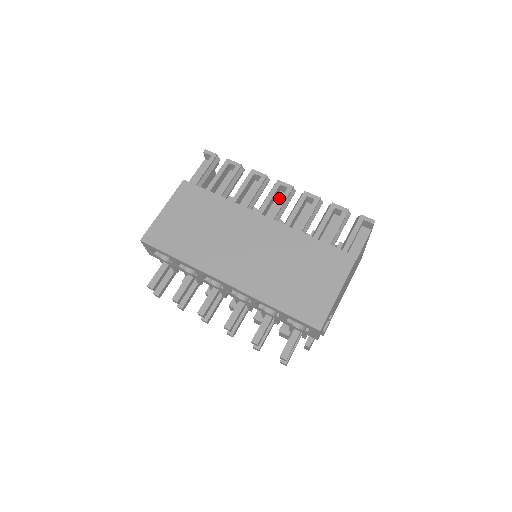
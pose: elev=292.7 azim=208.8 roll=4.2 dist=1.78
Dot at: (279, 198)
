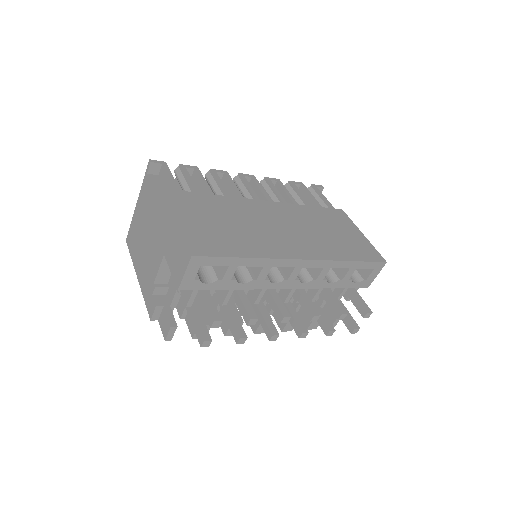
Dot at: occluded
